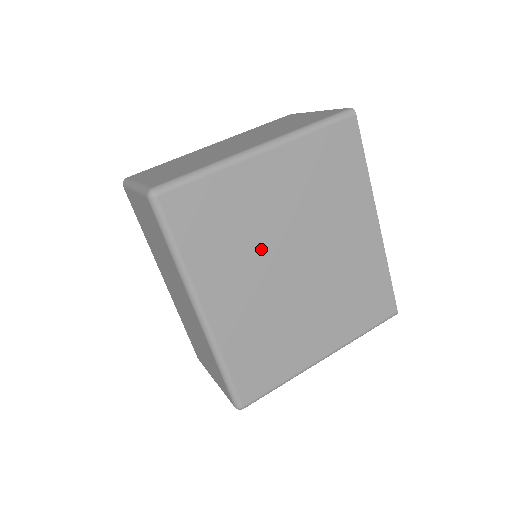
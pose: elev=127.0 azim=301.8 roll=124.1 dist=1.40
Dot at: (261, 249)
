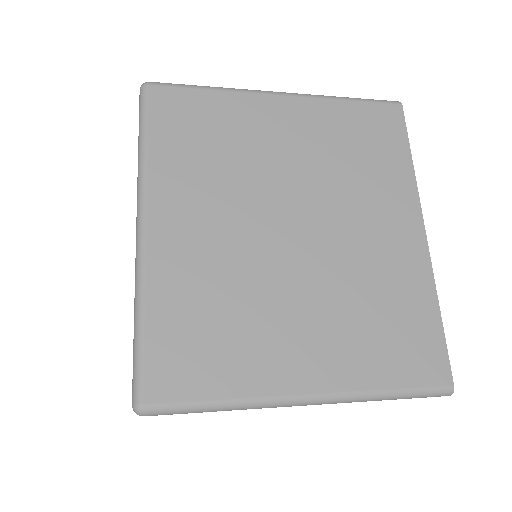
Dot at: (248, 188)
